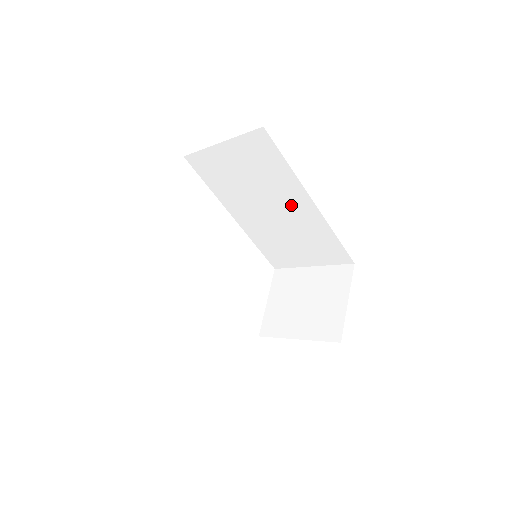
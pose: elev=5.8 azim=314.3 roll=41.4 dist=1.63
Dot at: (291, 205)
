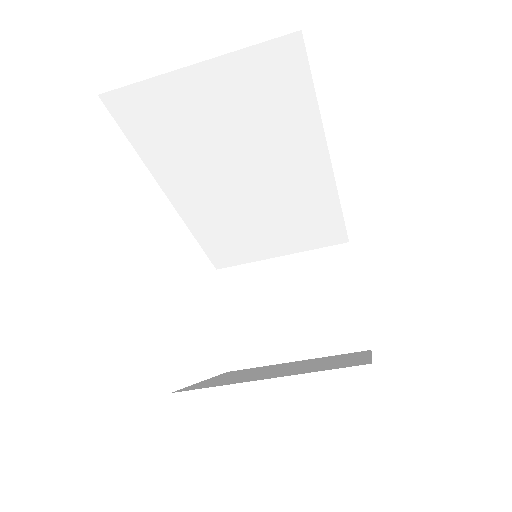
Dot at: (290, 170)
